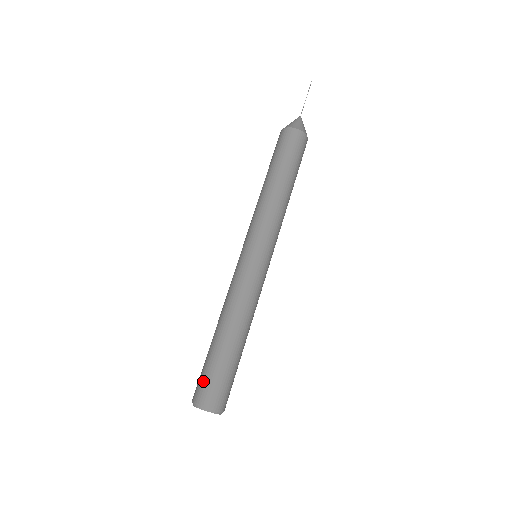
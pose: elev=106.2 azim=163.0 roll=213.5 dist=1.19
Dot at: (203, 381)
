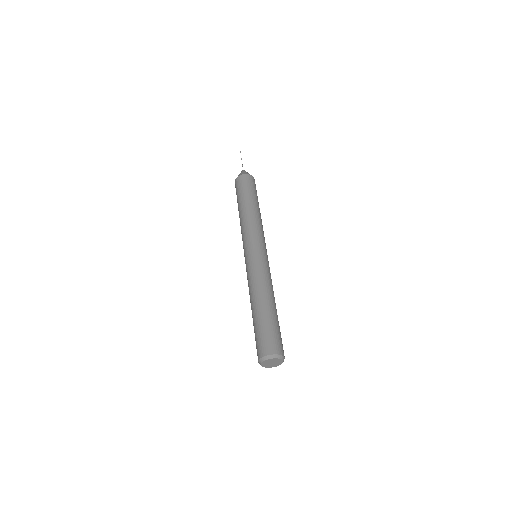
Dot at: (256, 346)
